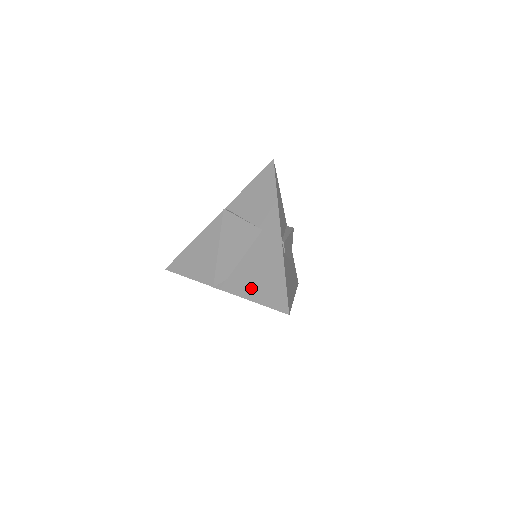
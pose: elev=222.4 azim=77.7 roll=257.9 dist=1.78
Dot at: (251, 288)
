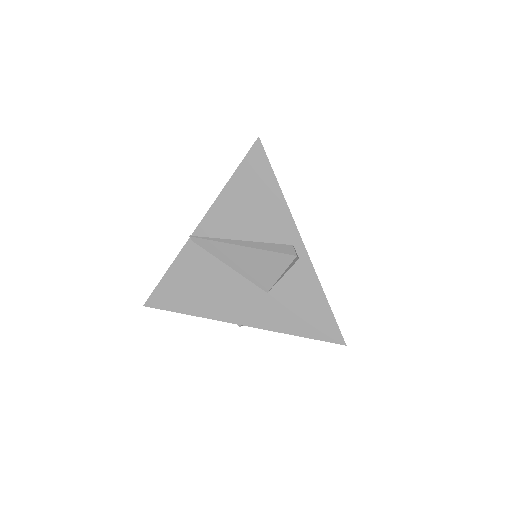
Dot at: occluded
